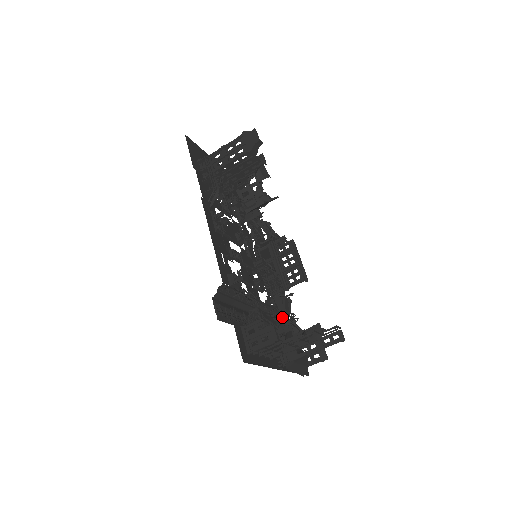
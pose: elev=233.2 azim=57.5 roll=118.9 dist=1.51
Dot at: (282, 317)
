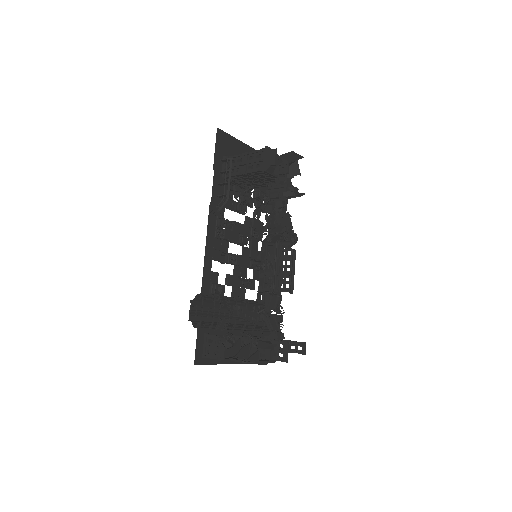
Dot at: (265, 312)
